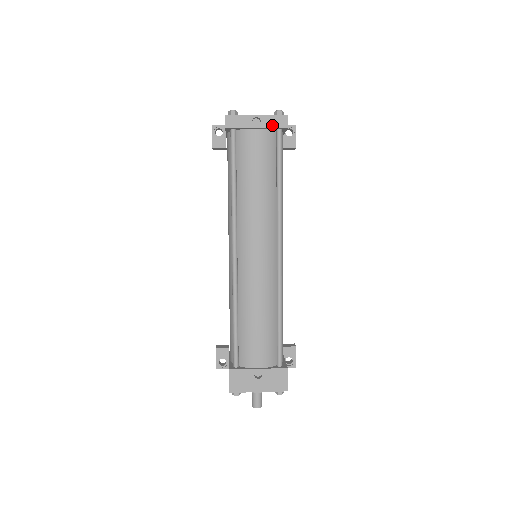
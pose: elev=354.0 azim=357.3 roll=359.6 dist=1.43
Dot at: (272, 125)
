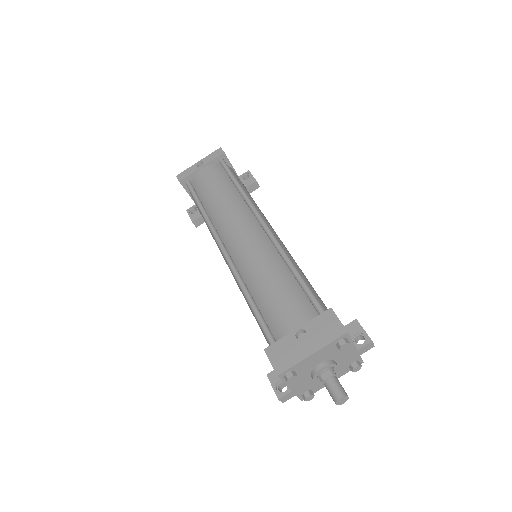
Dot at: (212, 159)
